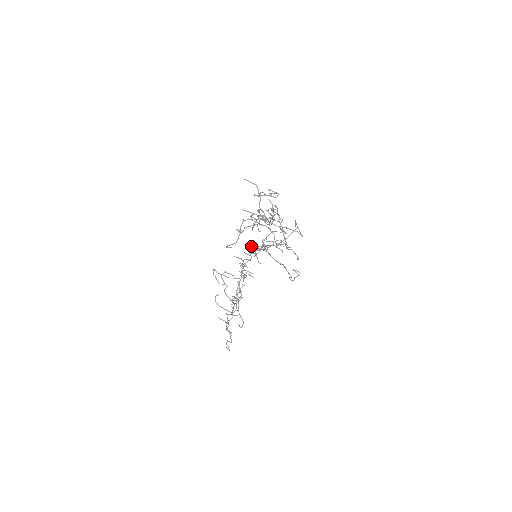
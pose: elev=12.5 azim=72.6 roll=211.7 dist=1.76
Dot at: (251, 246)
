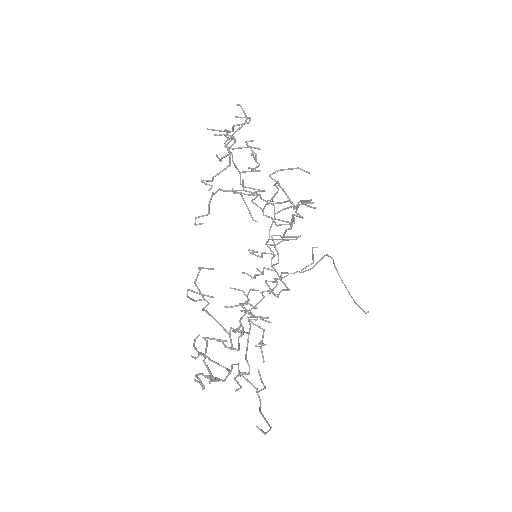
Dot at: (249, 252)
